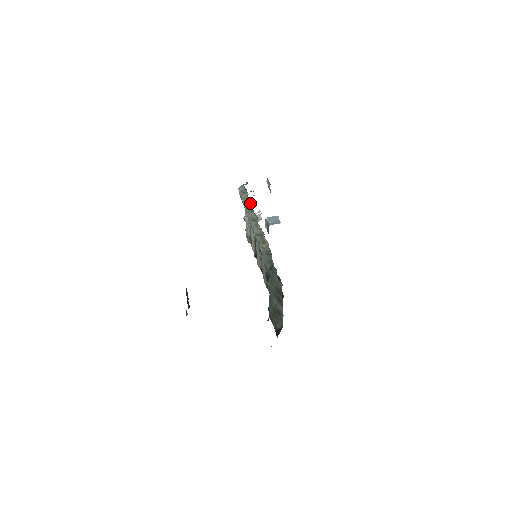
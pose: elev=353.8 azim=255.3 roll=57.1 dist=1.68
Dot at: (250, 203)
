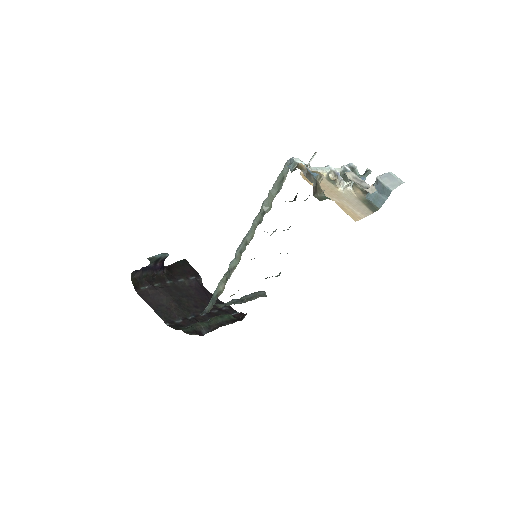
Dot at: (264, 212)
